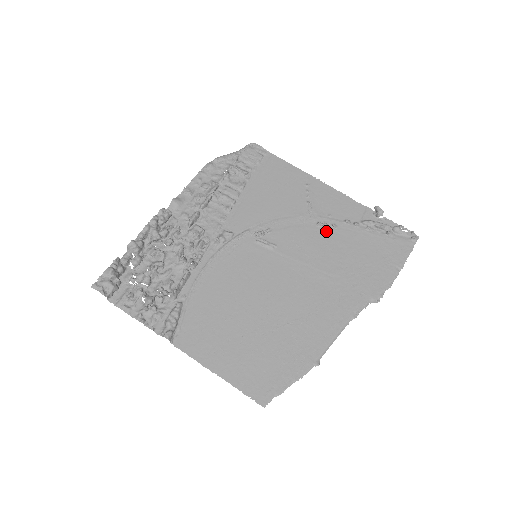
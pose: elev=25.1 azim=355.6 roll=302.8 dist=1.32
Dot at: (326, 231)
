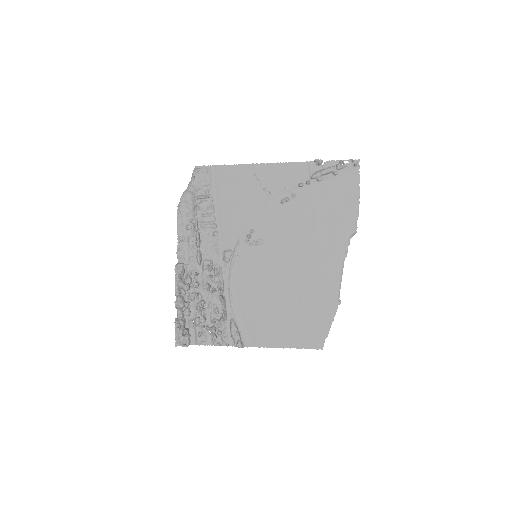
Dot at: (290, 203)
